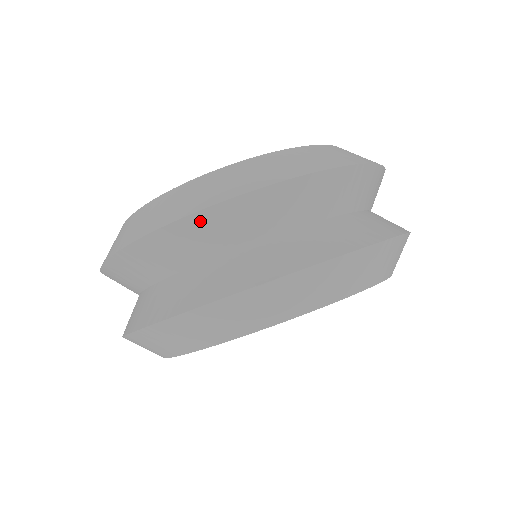
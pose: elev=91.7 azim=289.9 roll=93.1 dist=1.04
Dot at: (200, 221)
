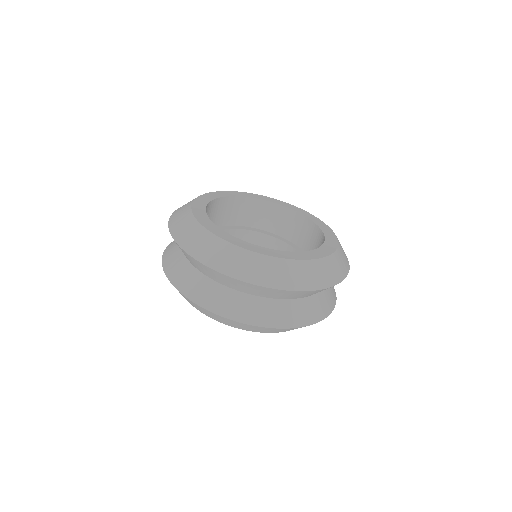
Dot at: (240, 282)
